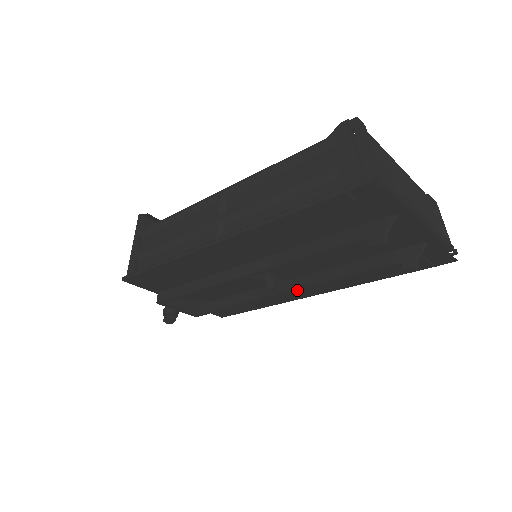
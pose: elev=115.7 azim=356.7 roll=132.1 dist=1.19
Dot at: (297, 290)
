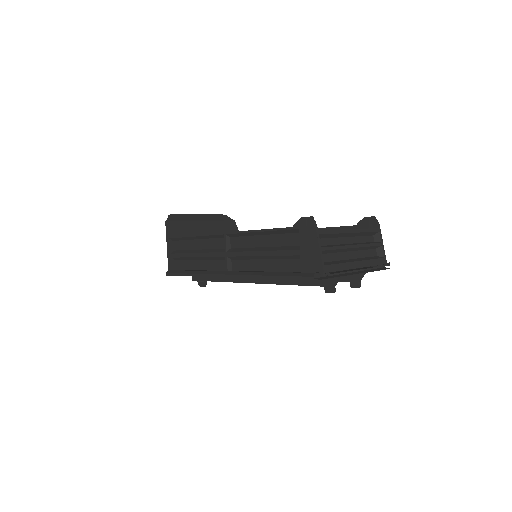
Dot at: occluded
